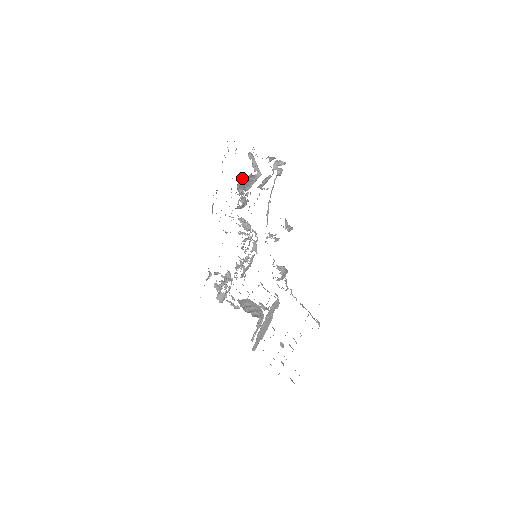
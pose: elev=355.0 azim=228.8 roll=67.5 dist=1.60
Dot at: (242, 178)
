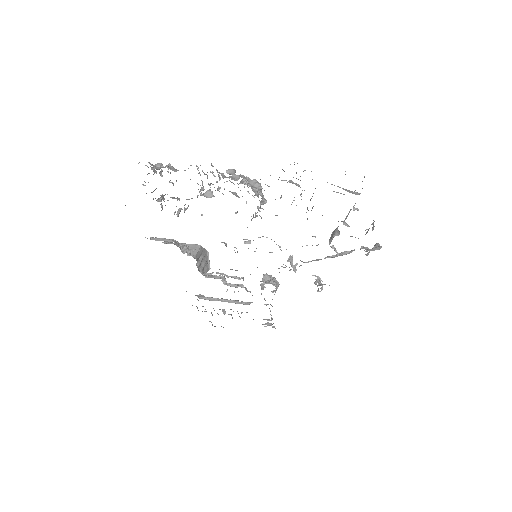
Dot at: occluded
